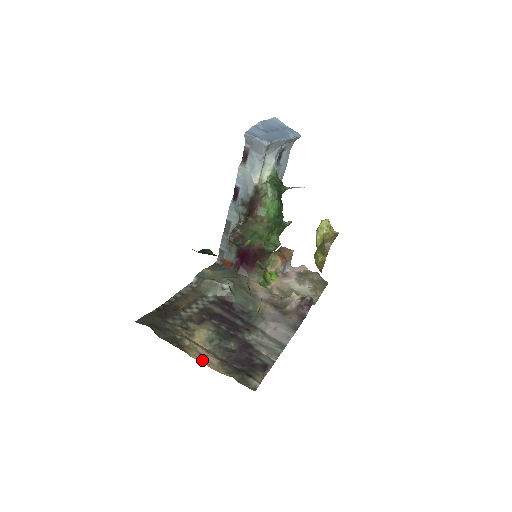
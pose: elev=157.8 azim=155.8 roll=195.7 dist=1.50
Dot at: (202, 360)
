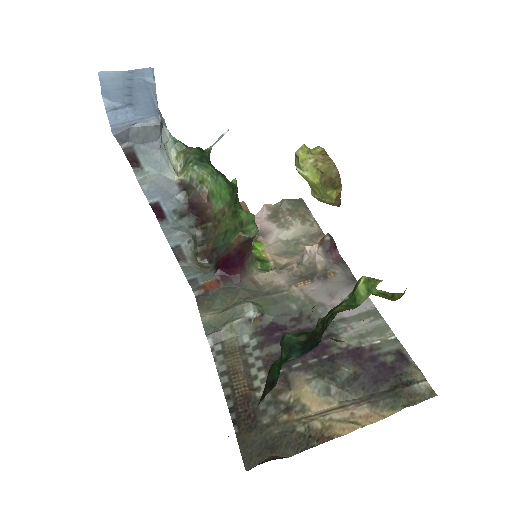
Dot at: (358, 426)
